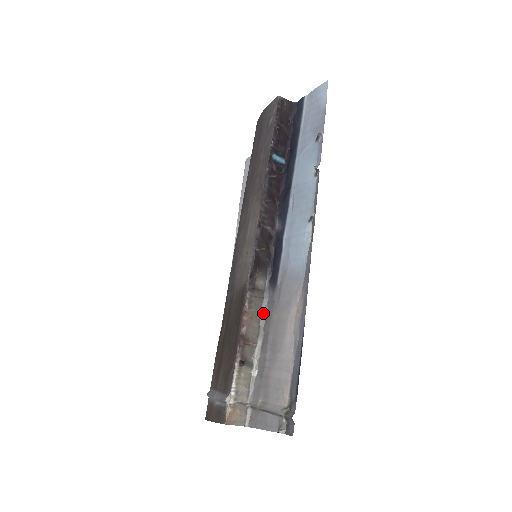
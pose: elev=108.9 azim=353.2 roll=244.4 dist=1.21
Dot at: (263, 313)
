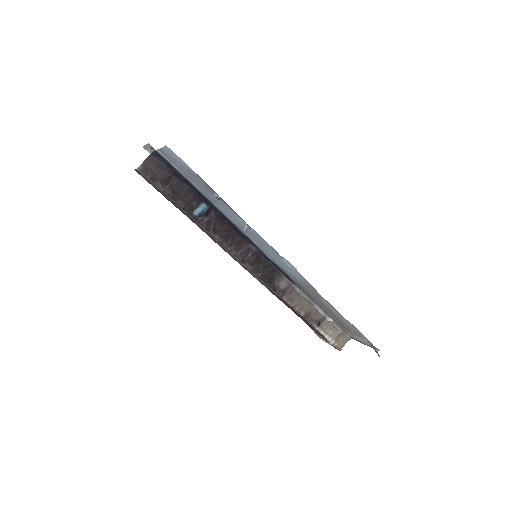
Dot at: (302, 294)
